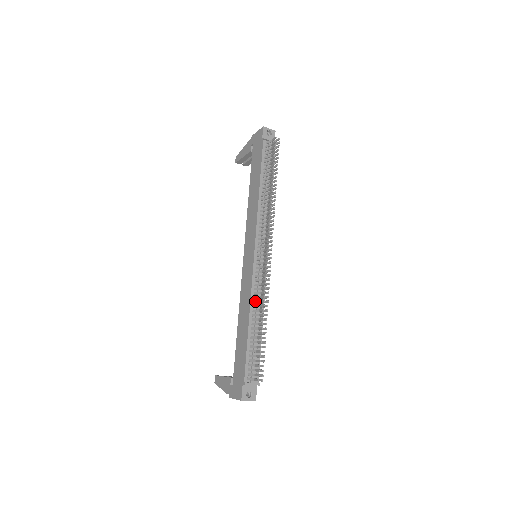
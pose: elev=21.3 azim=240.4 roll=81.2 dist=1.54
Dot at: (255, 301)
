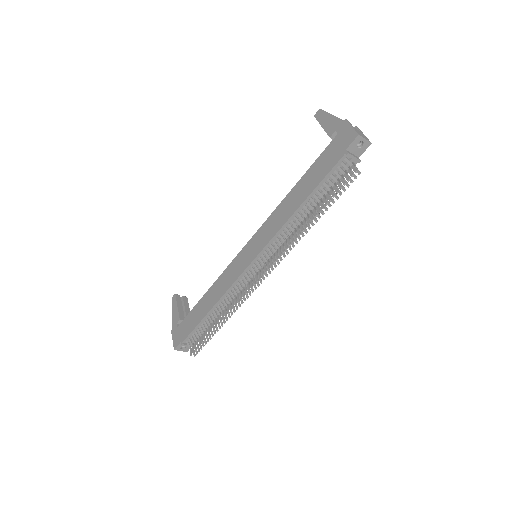
Dot at: (227, 298)
